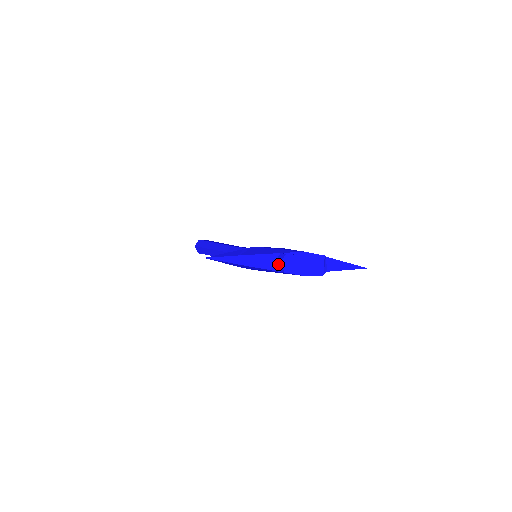
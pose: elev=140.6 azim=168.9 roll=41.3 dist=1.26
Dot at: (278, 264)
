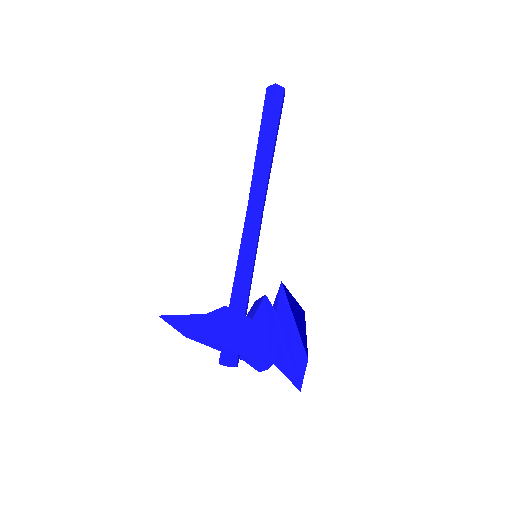
Dot at: (220, 356)
